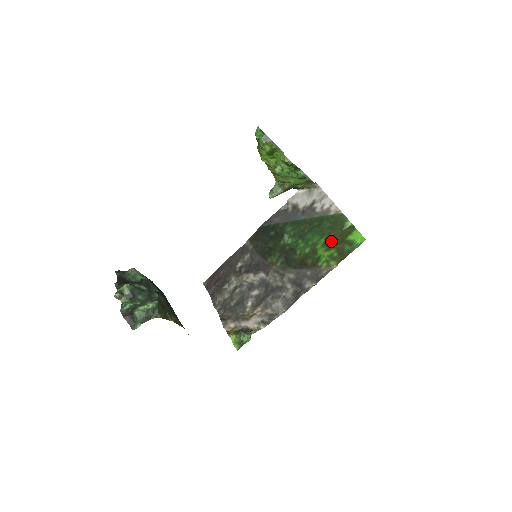
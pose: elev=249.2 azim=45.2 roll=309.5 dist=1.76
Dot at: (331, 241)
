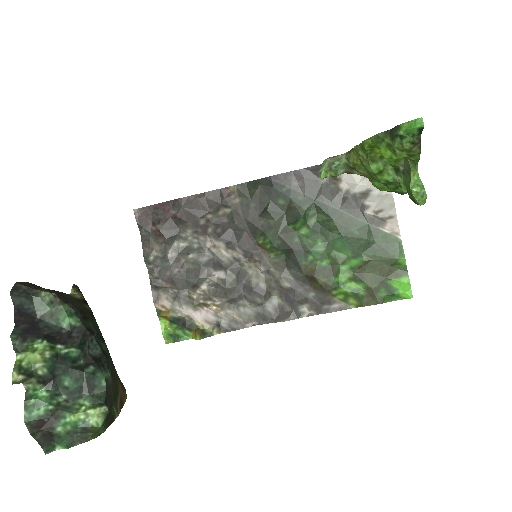
Dot at: (365, 271)
